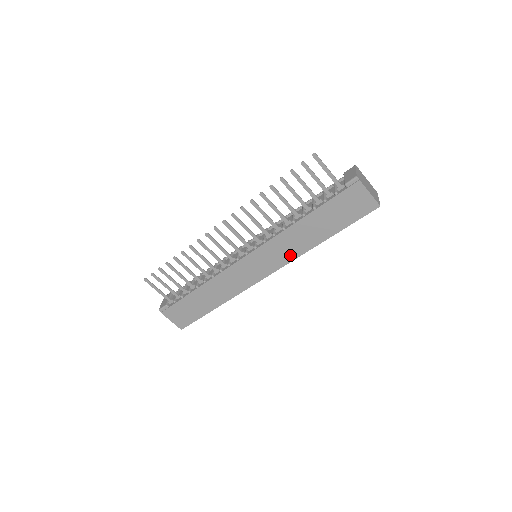
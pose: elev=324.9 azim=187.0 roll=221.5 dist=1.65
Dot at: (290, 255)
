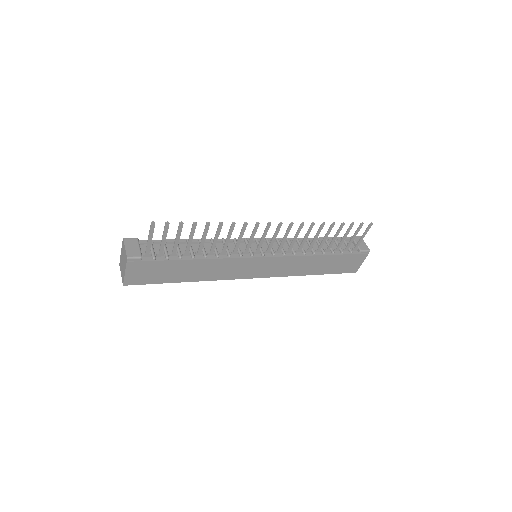
Dot at: (285, 272)
